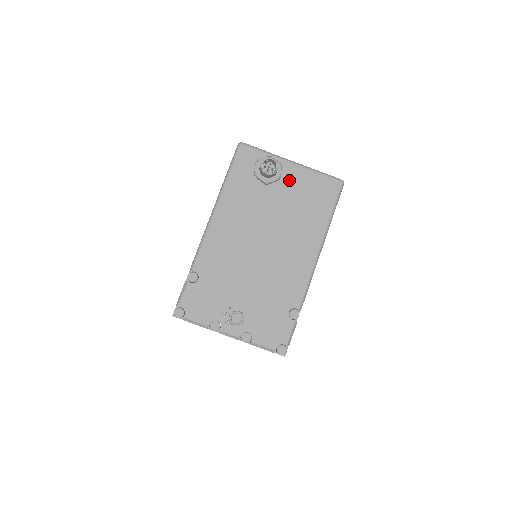
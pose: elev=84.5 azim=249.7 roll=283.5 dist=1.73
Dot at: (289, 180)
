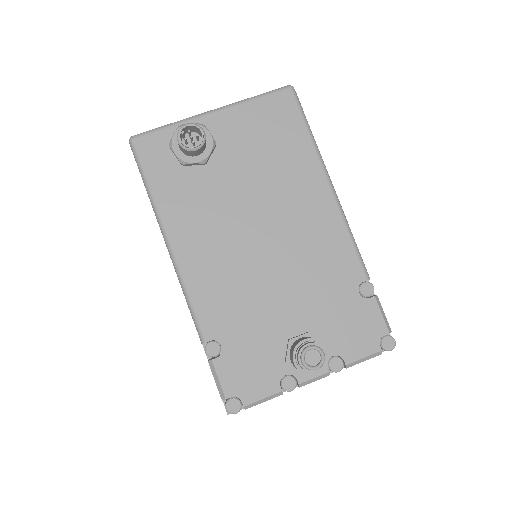
Dot at: (227, 136)
